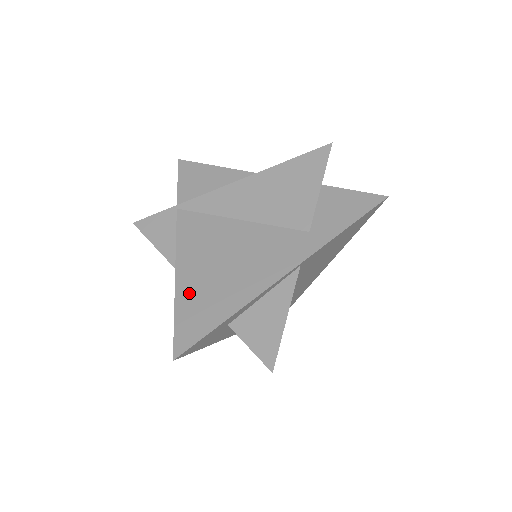
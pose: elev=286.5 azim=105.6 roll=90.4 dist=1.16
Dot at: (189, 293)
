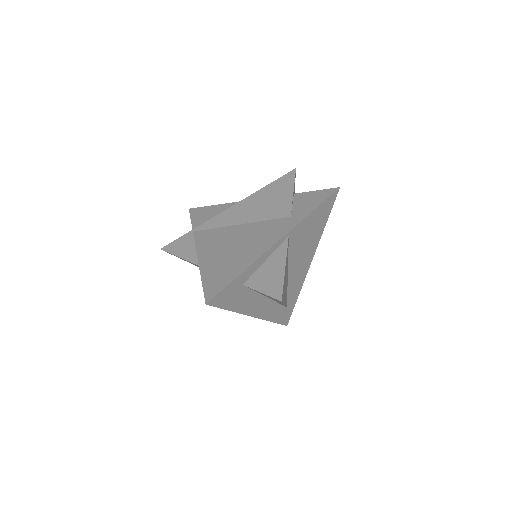
Dot at: (211, 268)
